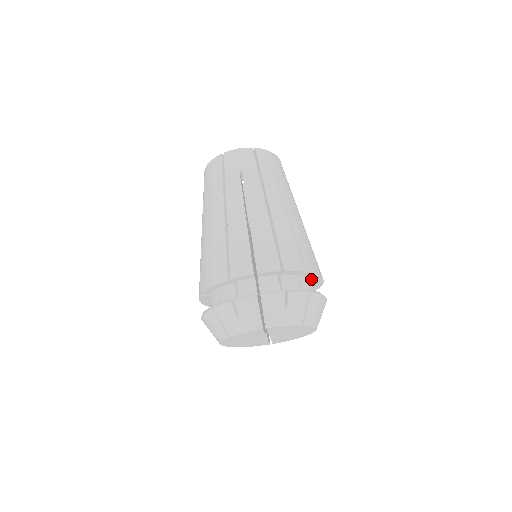
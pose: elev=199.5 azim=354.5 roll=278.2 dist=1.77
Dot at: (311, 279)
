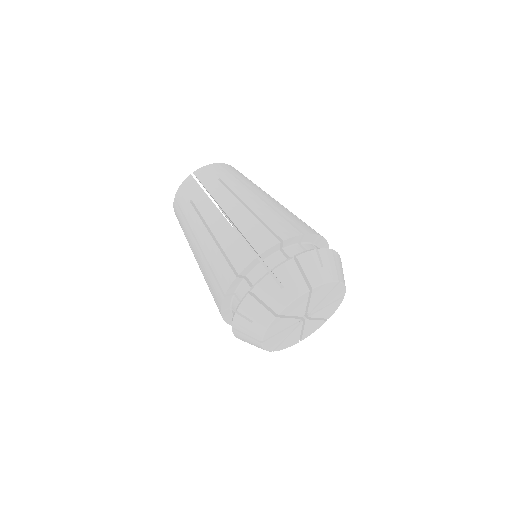
Dot at: (302, 242)
